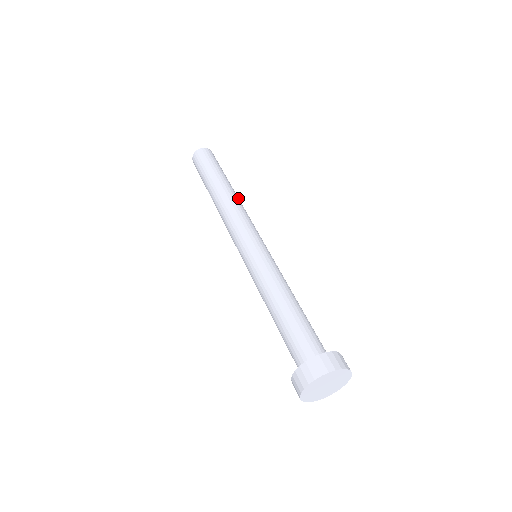
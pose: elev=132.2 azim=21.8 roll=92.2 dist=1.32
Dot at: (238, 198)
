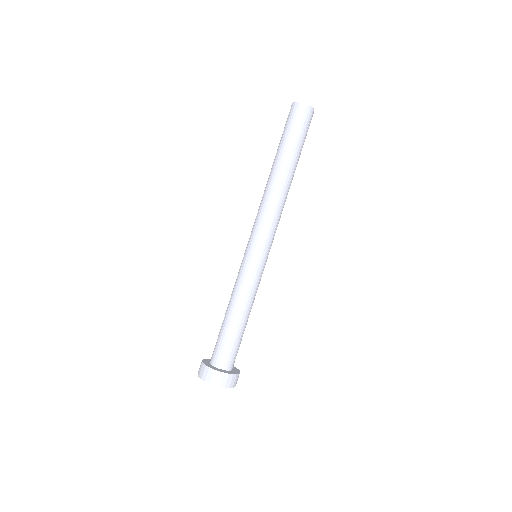
Dot at: (279, 186)
